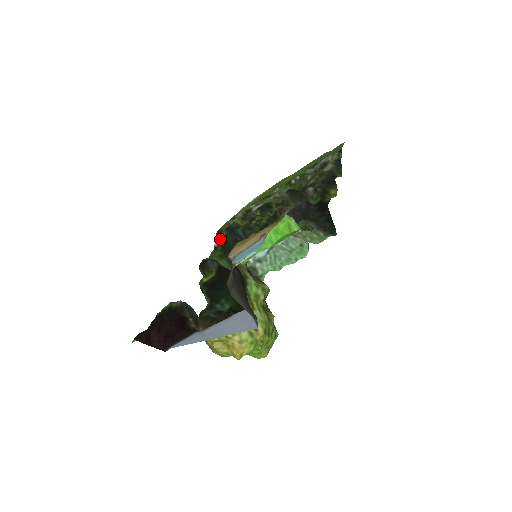
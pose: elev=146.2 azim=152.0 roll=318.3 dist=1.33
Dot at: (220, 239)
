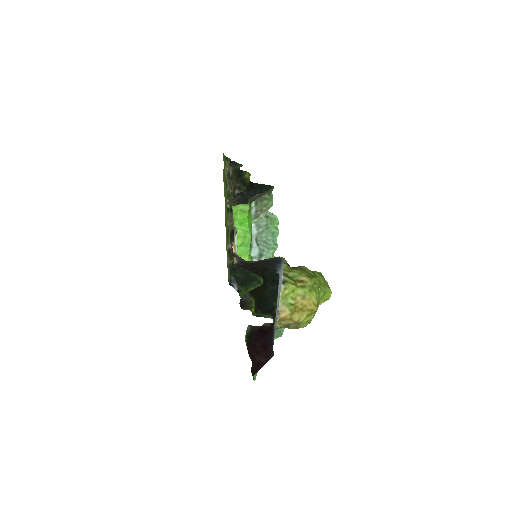
Dot at: (234, 284)
